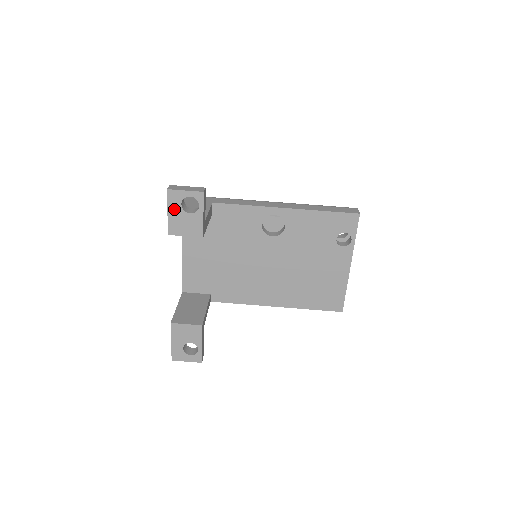
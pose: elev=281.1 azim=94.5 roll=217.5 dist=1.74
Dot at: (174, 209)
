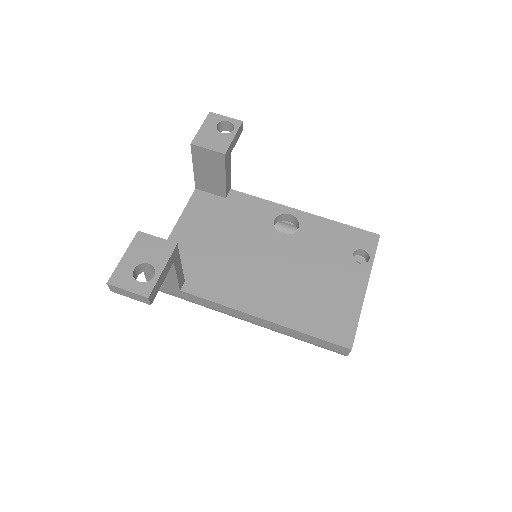
Dot at: (208, 126)
